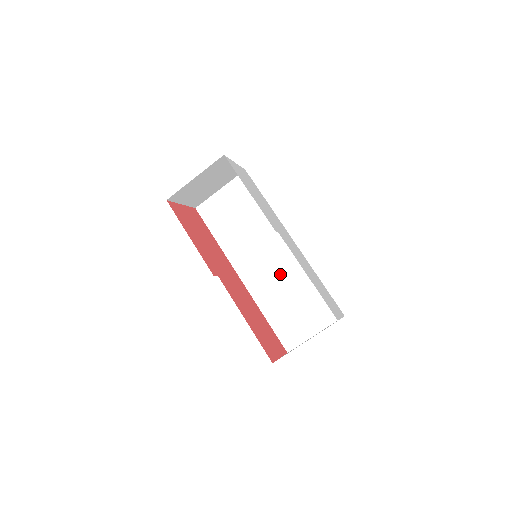
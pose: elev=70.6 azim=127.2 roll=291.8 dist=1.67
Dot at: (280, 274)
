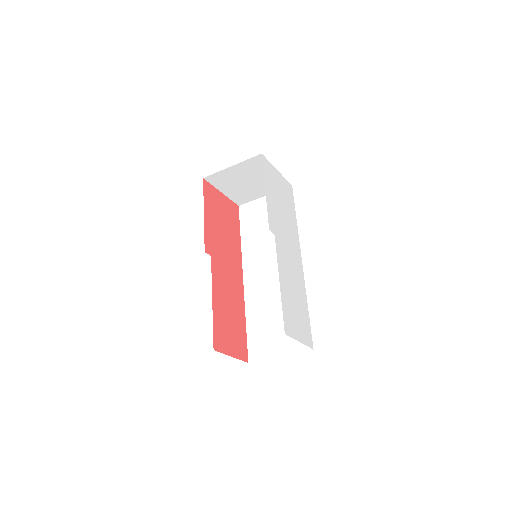
Dot at: (277, 287)
